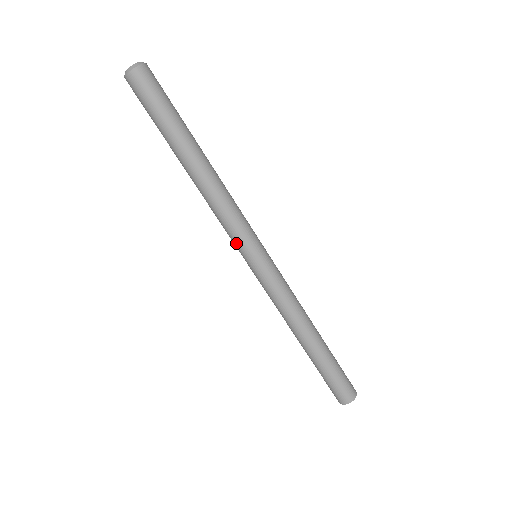
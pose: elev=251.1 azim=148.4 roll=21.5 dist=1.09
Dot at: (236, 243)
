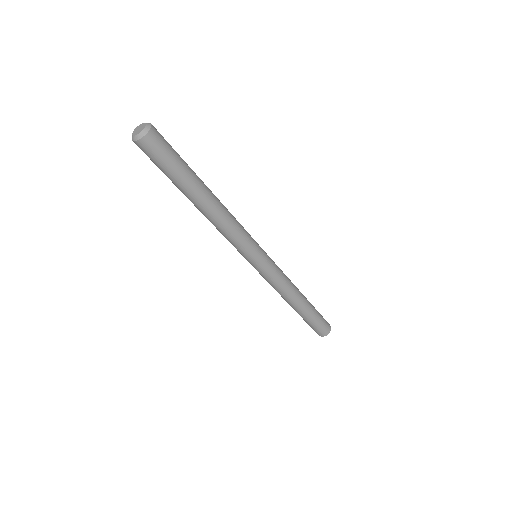
Dot at: (247, 251)
